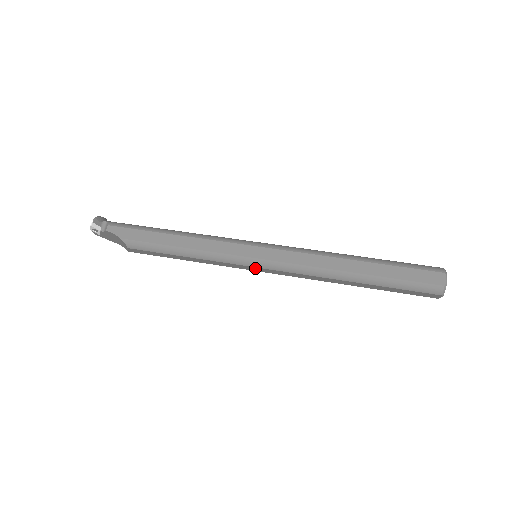
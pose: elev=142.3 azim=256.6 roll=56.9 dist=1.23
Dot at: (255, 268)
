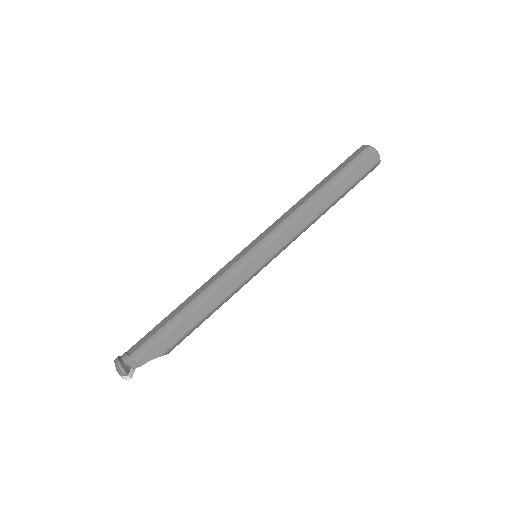
Dot at: occluded
